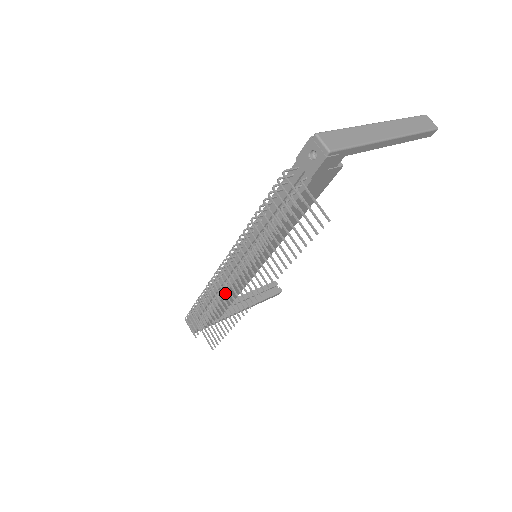
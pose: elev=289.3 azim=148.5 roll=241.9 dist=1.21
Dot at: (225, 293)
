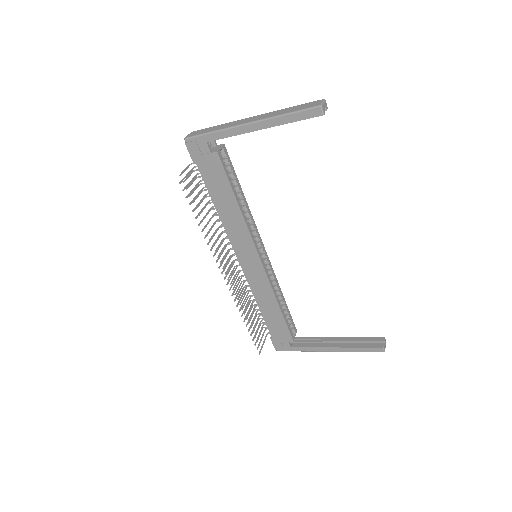
Dot at: (231, 282)
